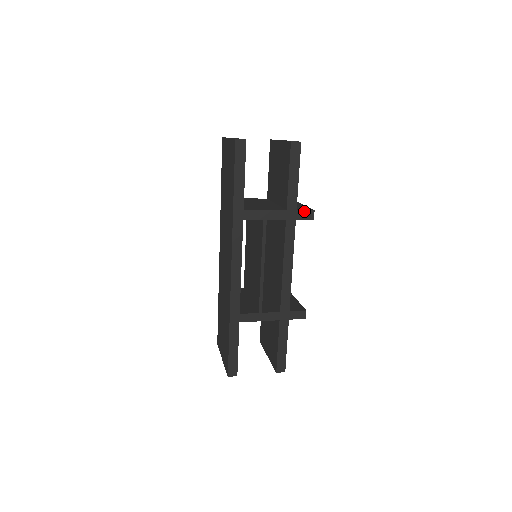
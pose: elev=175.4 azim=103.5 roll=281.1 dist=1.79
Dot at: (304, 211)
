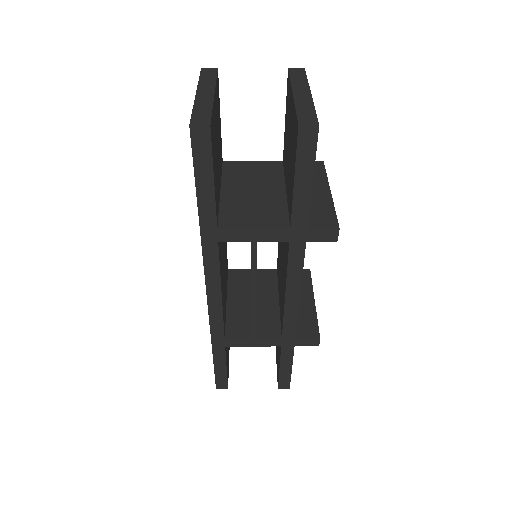
Dot at: (321, 230)
